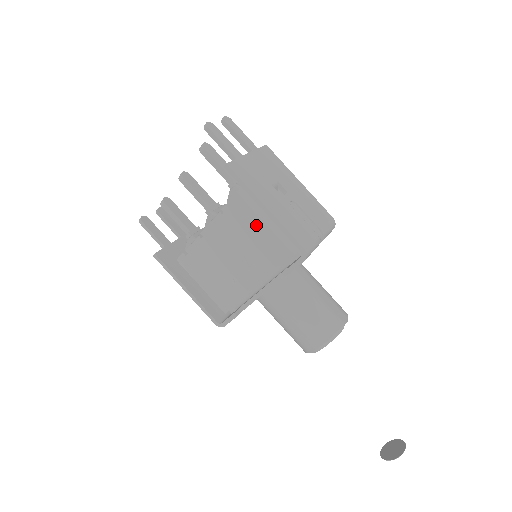
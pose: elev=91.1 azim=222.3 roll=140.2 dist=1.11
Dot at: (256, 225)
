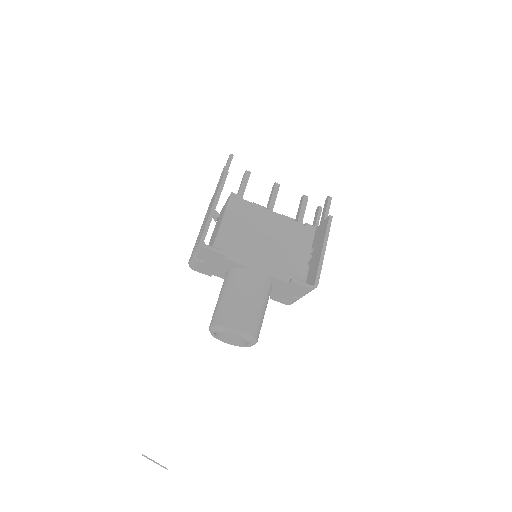
Dot at: (305, 247)
